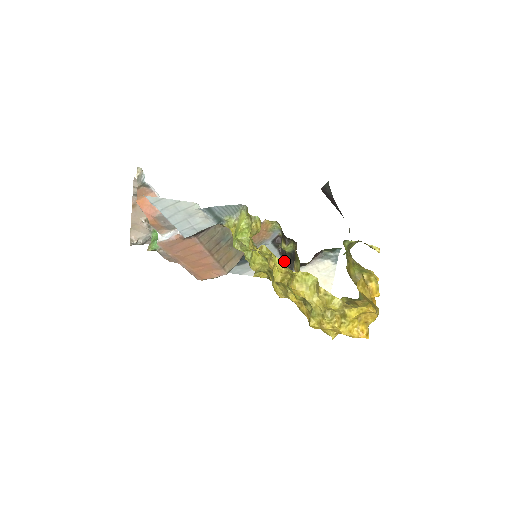
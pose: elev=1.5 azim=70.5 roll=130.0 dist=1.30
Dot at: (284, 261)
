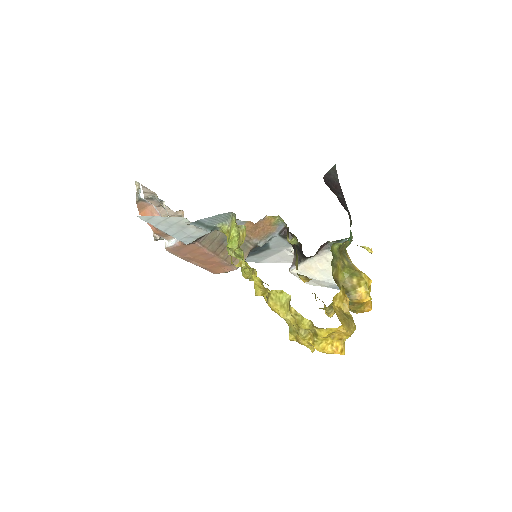
Dot at: occluded
